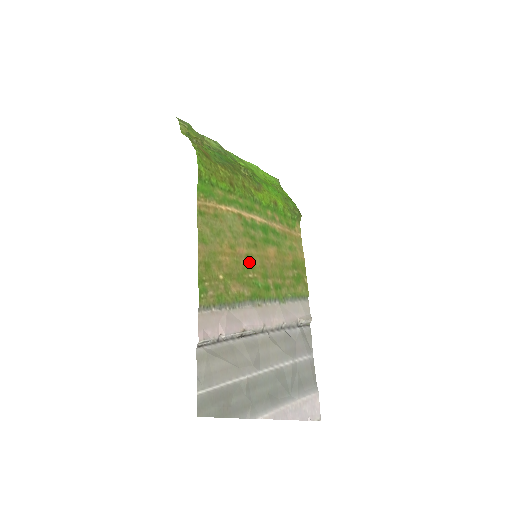
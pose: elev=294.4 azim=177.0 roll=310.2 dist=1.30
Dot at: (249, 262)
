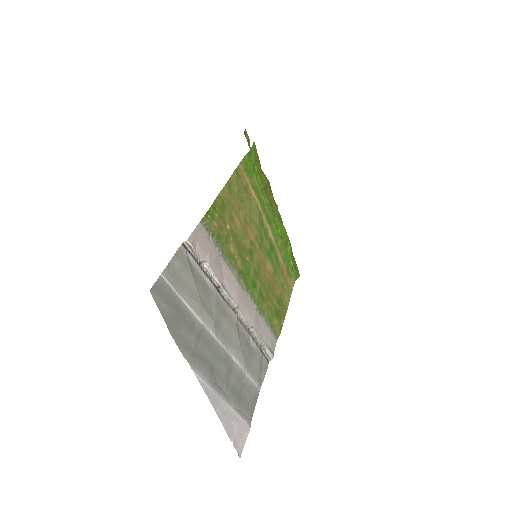
Dot at: (251, 249)
